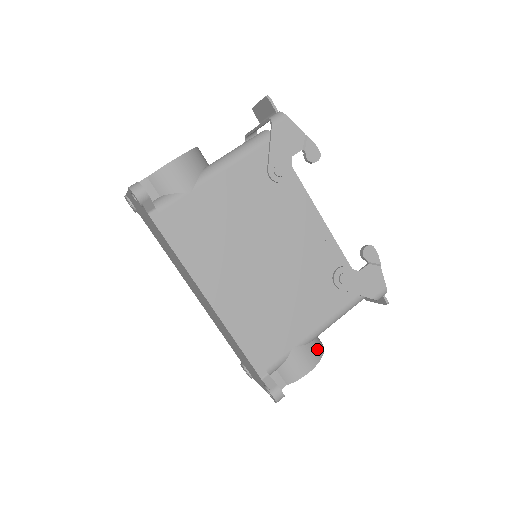
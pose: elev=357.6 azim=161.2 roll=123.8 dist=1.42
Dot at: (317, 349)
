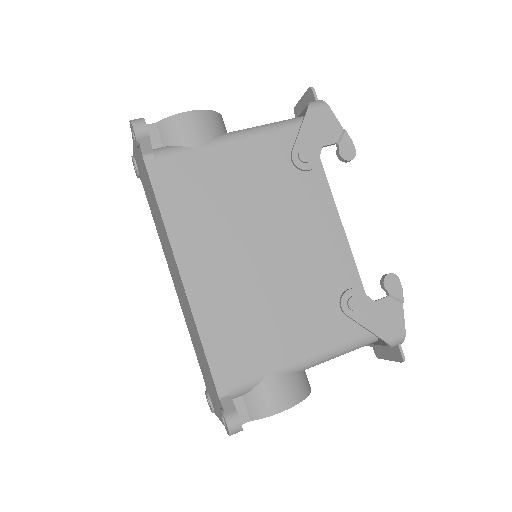
Dot at: (301, 386)
